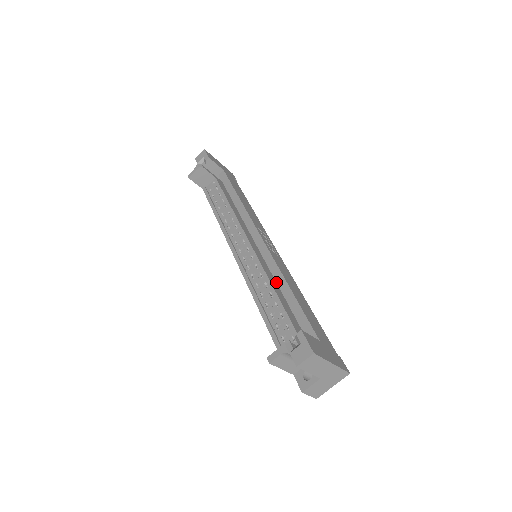
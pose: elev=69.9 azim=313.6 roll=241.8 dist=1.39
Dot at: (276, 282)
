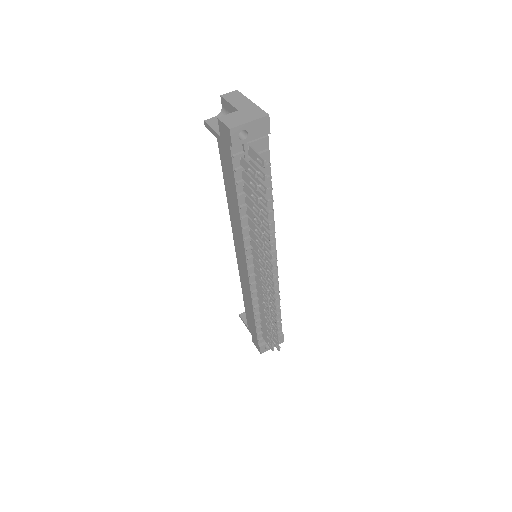
Dot at: occluded
